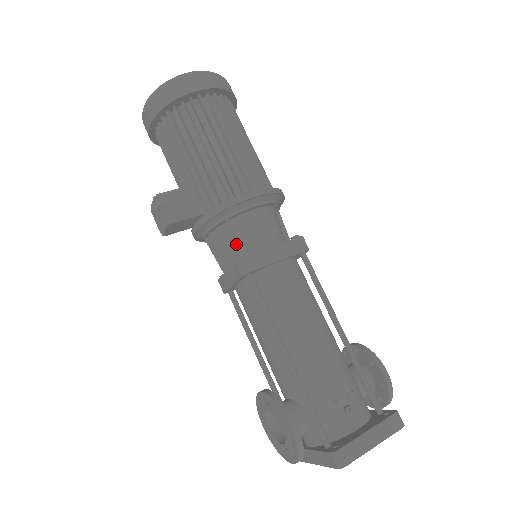
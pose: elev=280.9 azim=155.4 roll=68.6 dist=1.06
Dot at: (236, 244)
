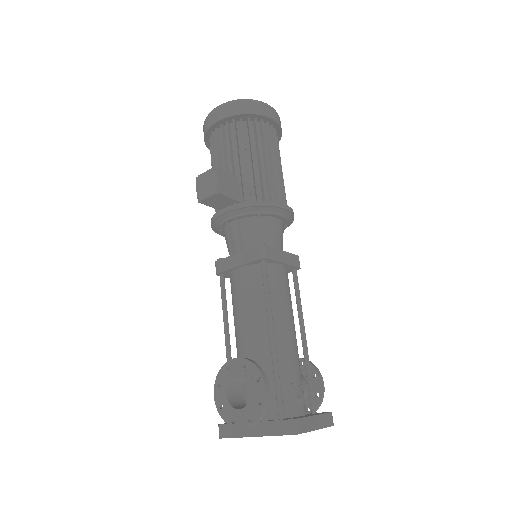
Dot at: (256, 236)
